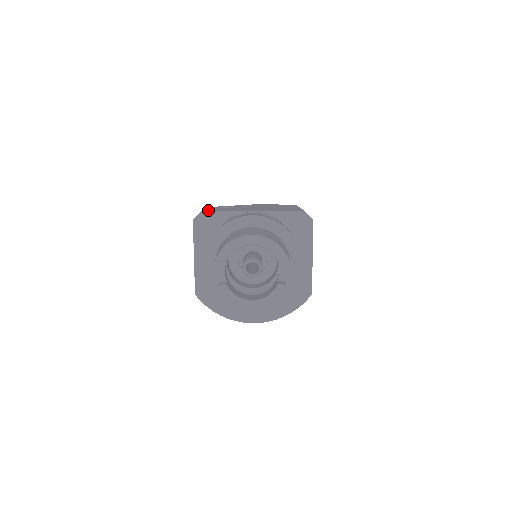
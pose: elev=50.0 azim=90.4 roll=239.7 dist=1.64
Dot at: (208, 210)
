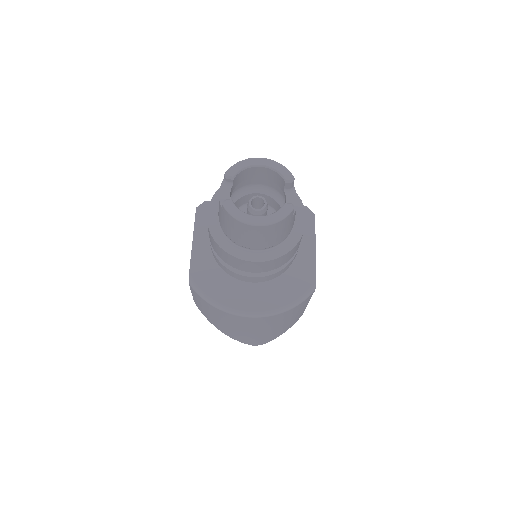
Dot at: occluded
